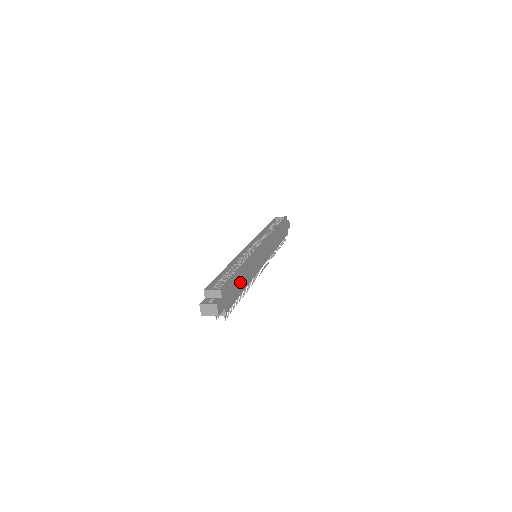
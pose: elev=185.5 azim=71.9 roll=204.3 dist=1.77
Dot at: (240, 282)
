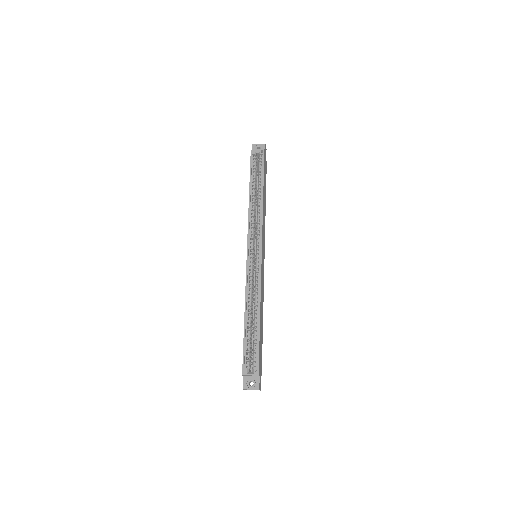
Dot at: (261, 328)
